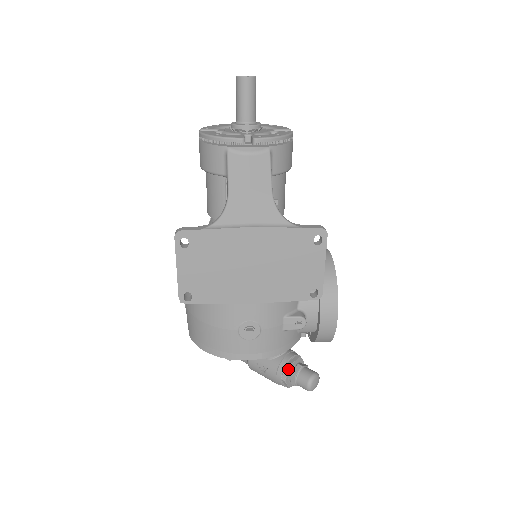
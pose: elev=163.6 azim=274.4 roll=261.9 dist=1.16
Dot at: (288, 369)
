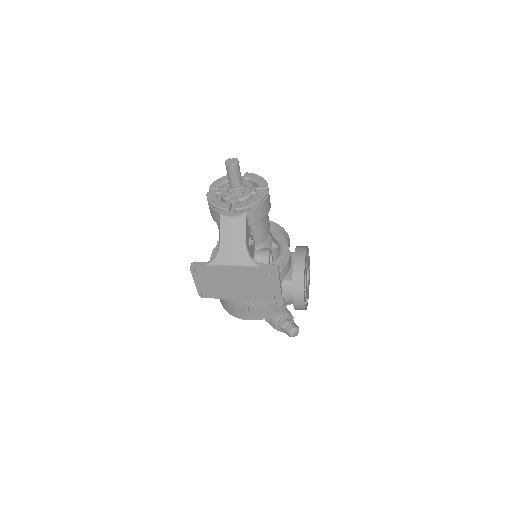
Dot at: (279, 323)
